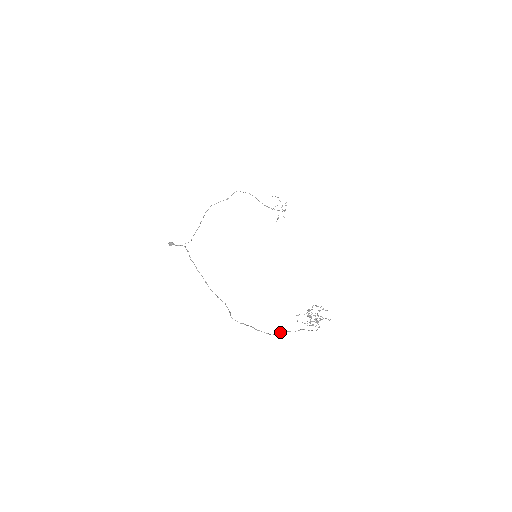
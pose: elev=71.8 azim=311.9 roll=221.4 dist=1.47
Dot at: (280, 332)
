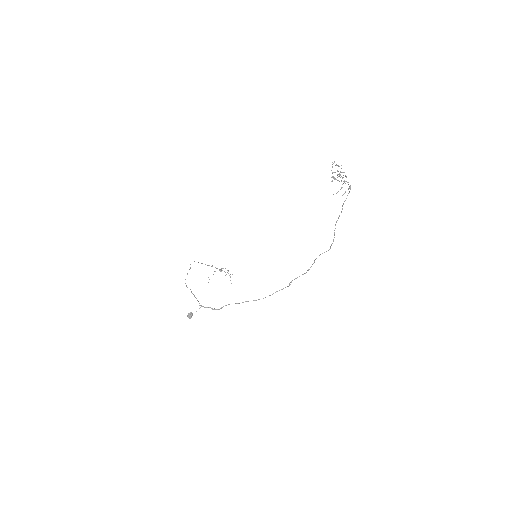
Dot at: occluded
